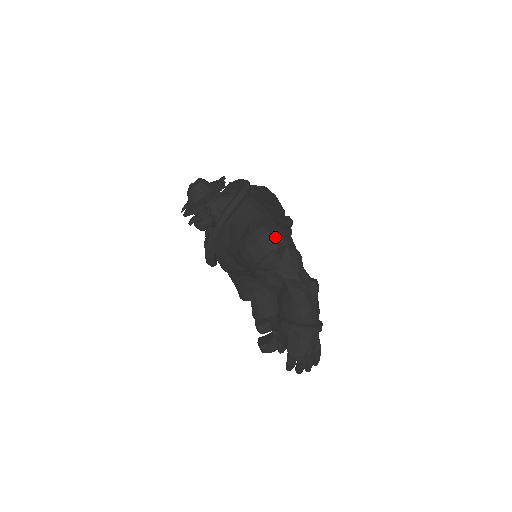
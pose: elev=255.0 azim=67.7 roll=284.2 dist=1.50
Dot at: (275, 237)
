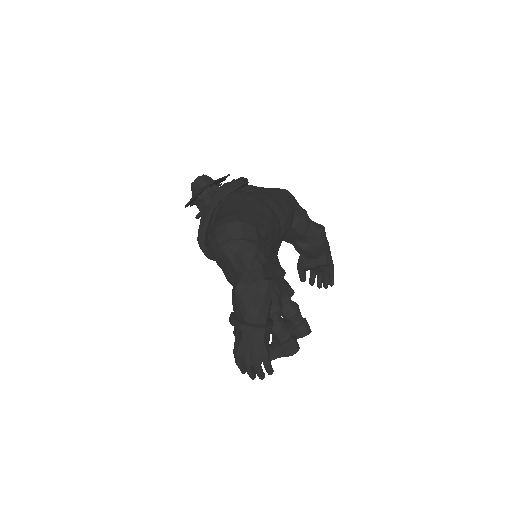
Dot at: (230, 228)
